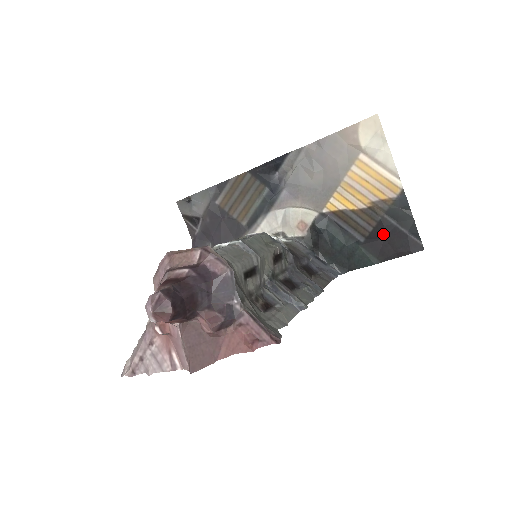
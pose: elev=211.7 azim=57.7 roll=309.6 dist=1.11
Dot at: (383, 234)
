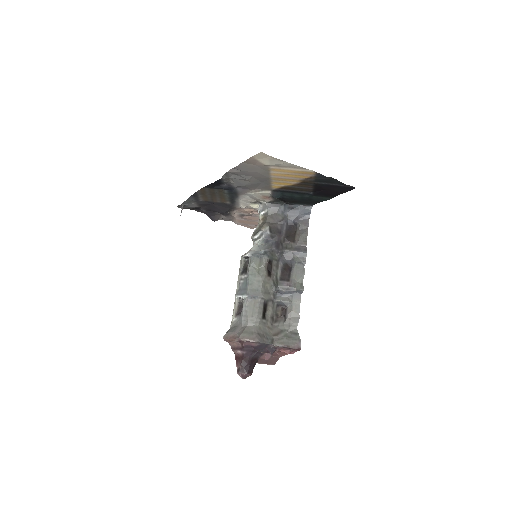
Dot at: (322, 189)
